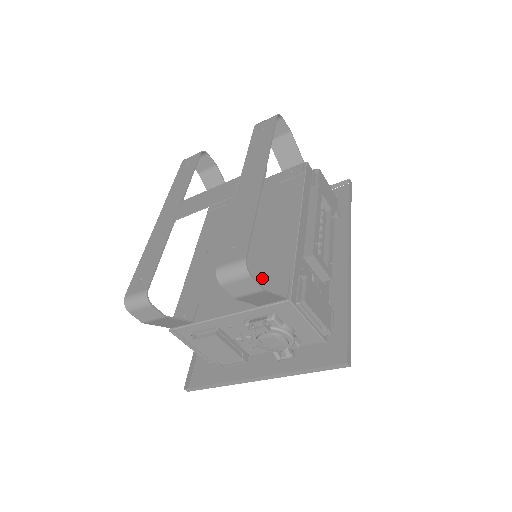
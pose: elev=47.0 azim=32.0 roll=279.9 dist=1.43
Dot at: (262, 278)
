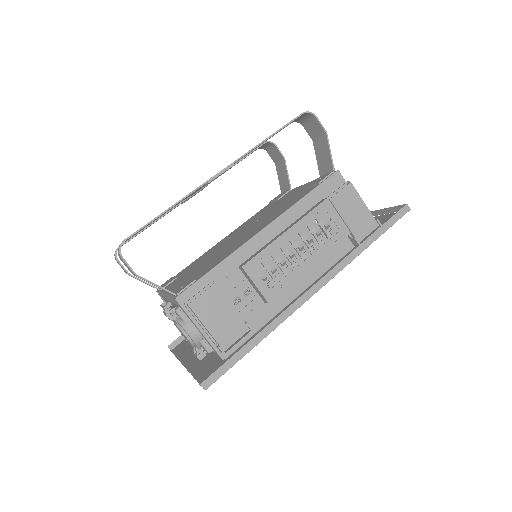
Dot at: (199, 272)
